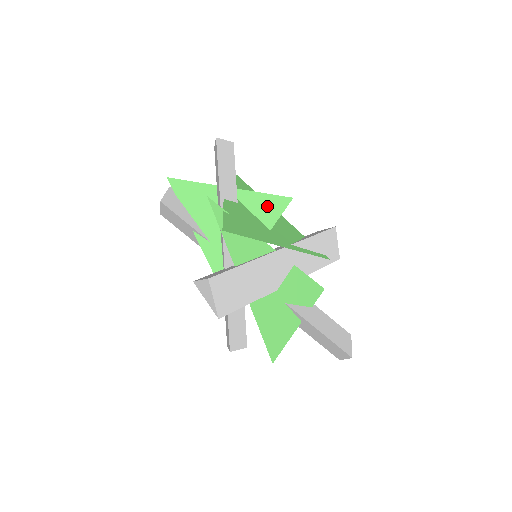
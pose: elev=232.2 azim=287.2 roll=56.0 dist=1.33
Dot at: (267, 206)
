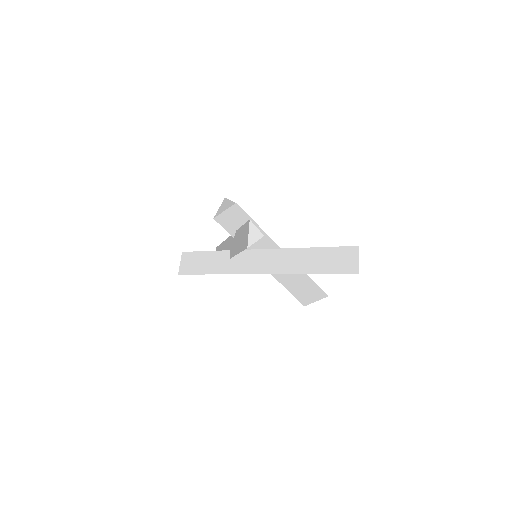
Dot at: occluded
